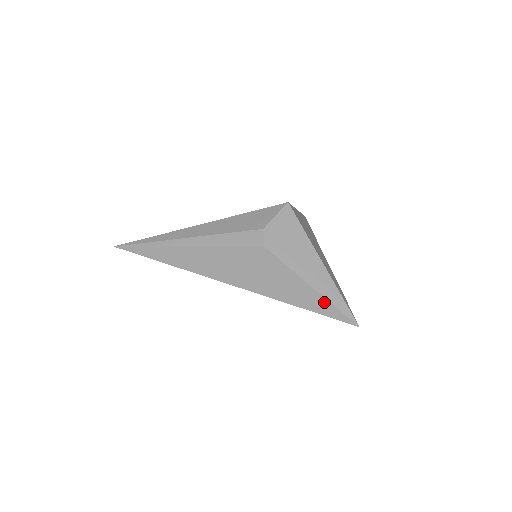
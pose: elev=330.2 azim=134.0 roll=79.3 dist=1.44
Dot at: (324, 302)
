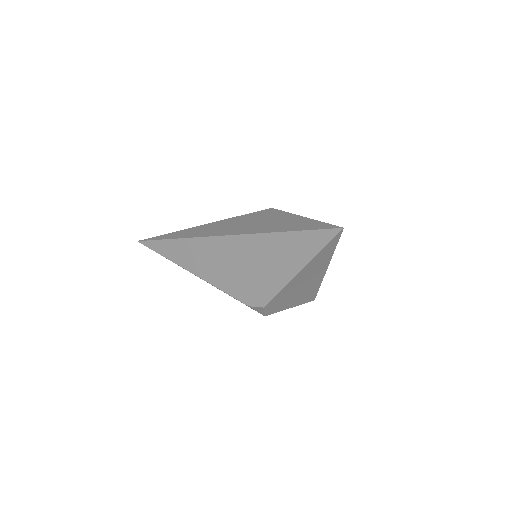
Dot at: (312, 222)
